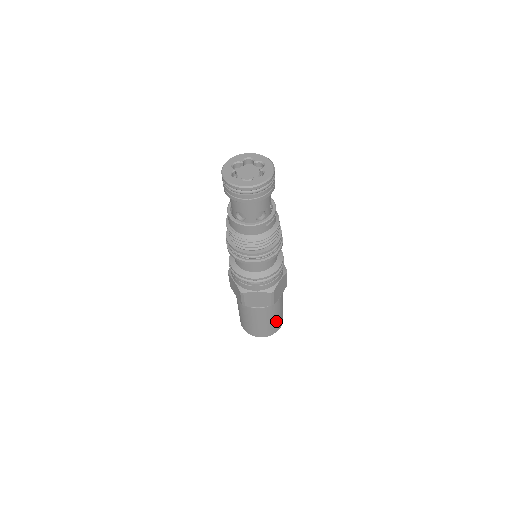
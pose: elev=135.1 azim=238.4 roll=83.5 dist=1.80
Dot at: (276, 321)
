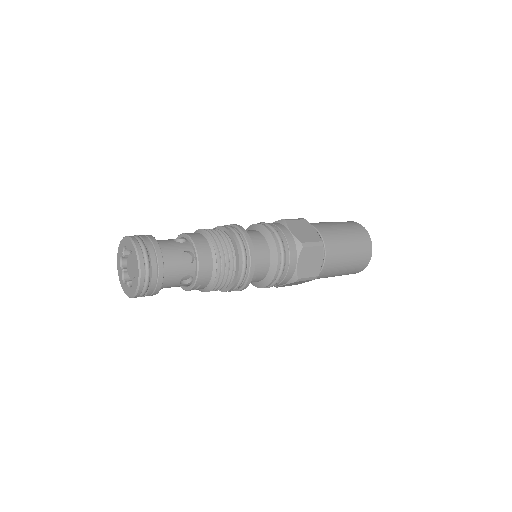
Dot at: occluded
